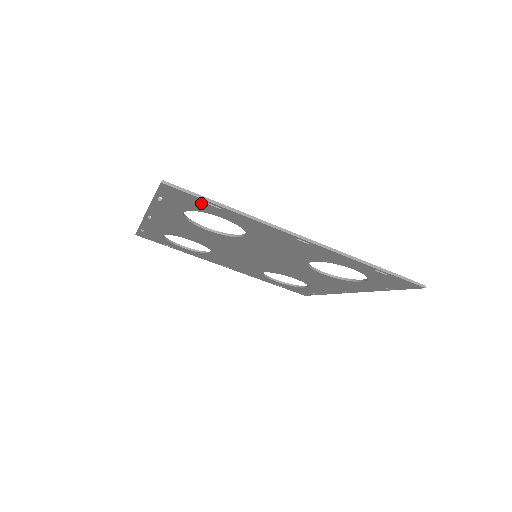
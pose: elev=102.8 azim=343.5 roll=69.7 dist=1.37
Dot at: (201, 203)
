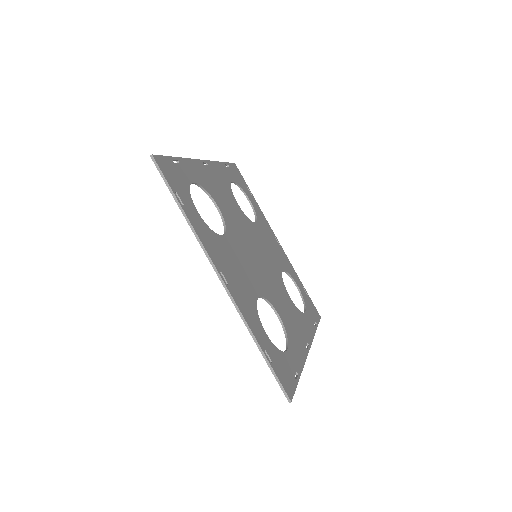
Dot at: (290, 375)
